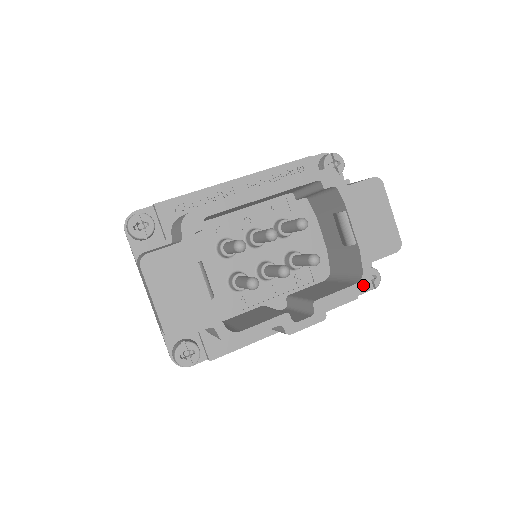
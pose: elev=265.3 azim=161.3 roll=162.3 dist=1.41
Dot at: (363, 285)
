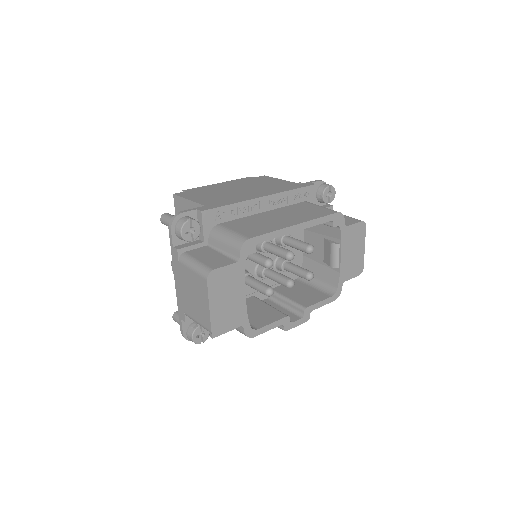
Dot at: (335, 297)
